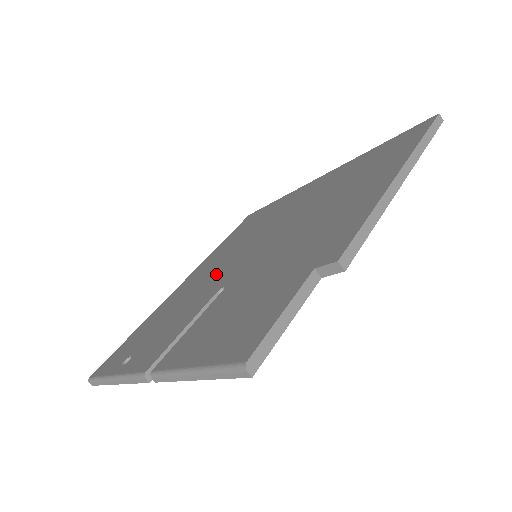
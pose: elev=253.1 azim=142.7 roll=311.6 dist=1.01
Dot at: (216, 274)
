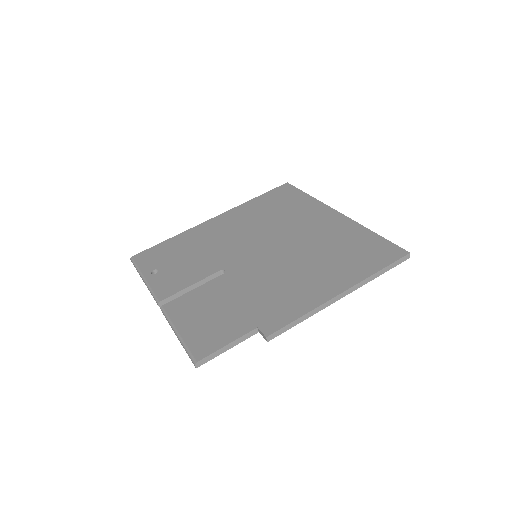
Dot at: (230, 245)
